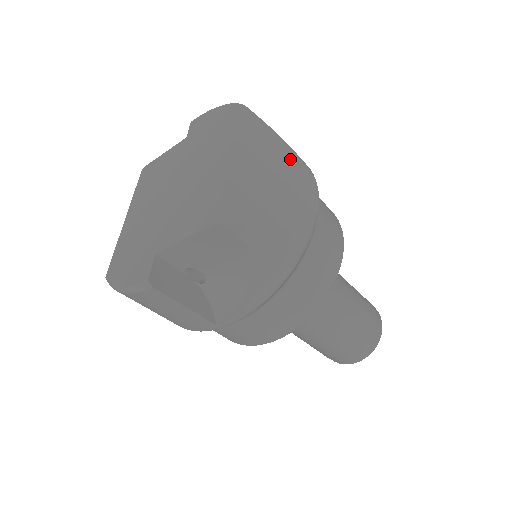
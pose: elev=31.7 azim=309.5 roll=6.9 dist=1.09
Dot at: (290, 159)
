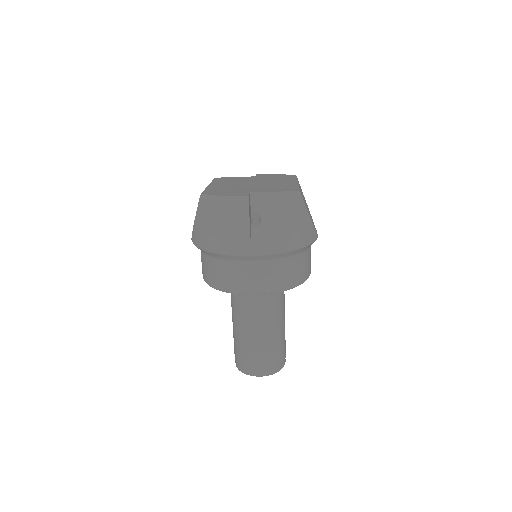
Dot at: occluded
